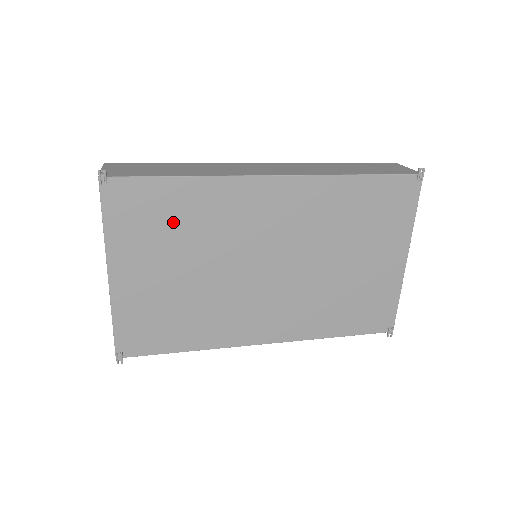
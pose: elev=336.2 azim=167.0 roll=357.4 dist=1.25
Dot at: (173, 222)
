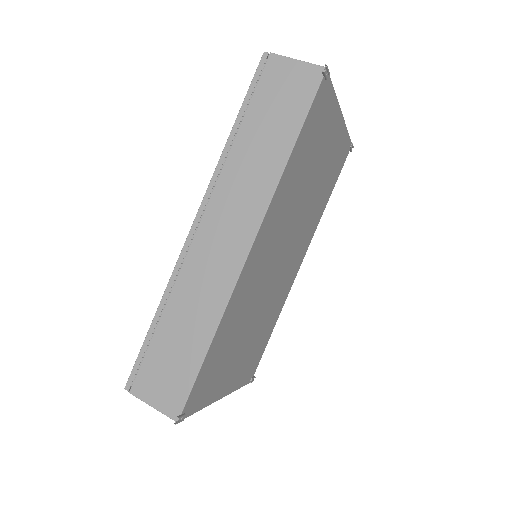
Dot at: (226, 349)
